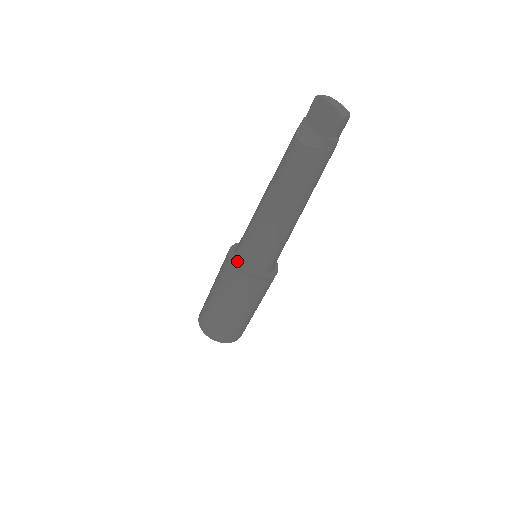
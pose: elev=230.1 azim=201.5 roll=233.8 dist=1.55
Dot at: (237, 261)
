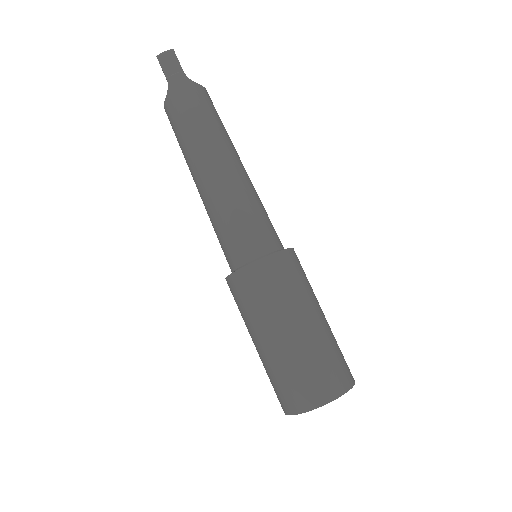
Dot at: occluded
